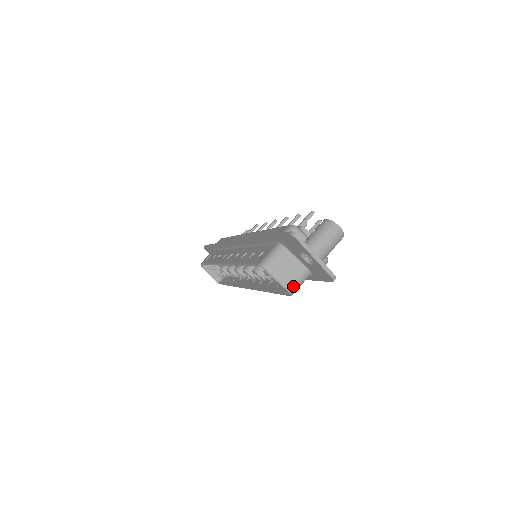
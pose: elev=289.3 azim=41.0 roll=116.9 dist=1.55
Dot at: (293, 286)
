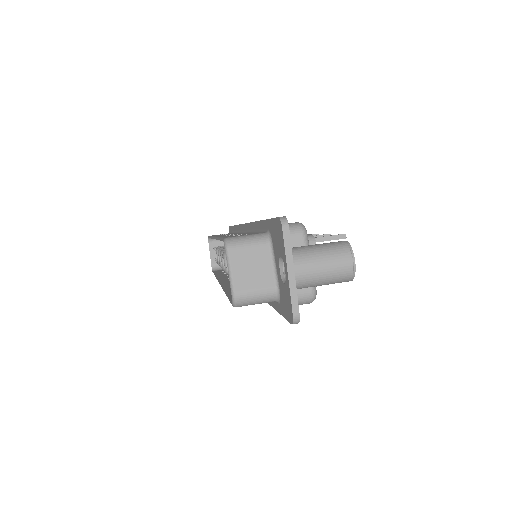
Dot at: (243, 295)
